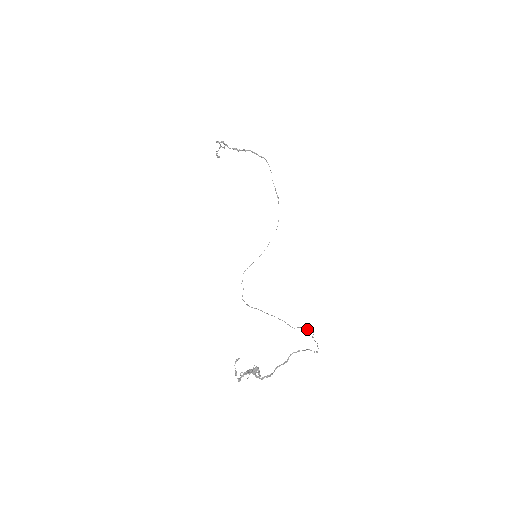
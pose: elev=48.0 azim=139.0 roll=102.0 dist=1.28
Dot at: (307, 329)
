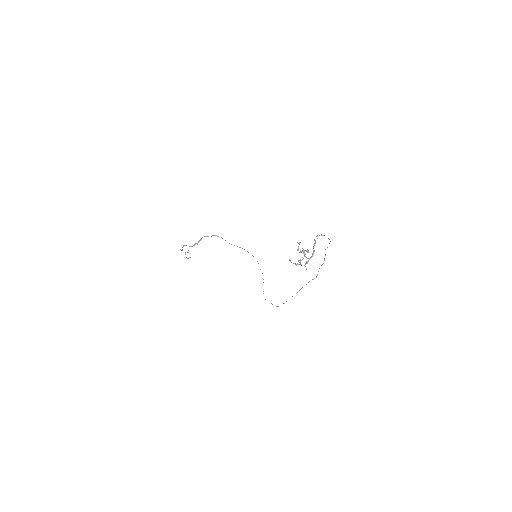
Dot at: occluded
